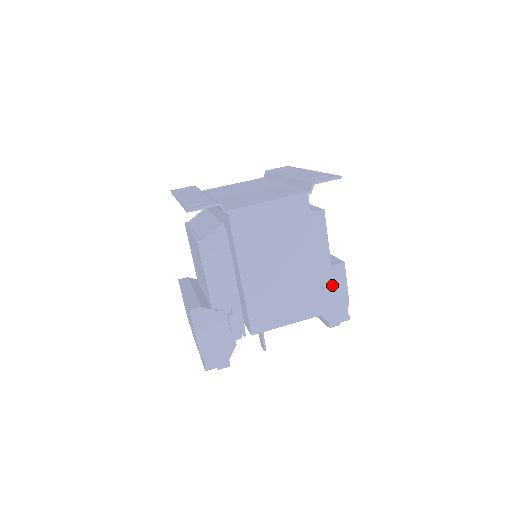
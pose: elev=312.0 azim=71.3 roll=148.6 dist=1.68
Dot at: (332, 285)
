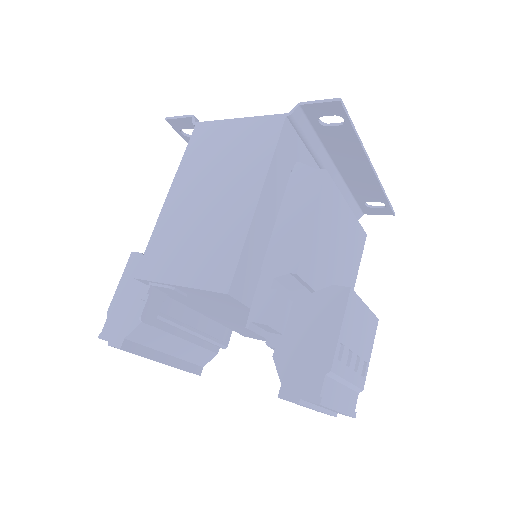
Dot at: (314, 318)
